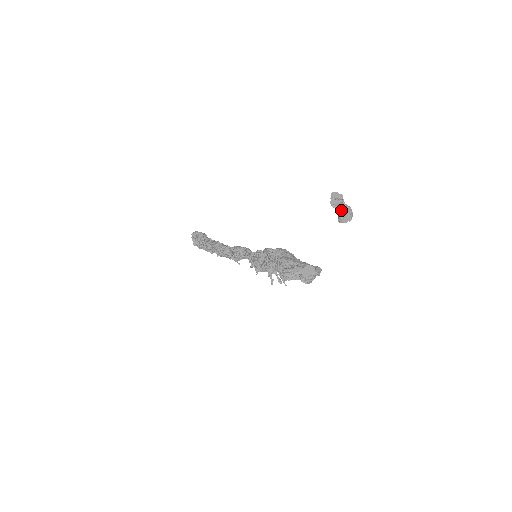
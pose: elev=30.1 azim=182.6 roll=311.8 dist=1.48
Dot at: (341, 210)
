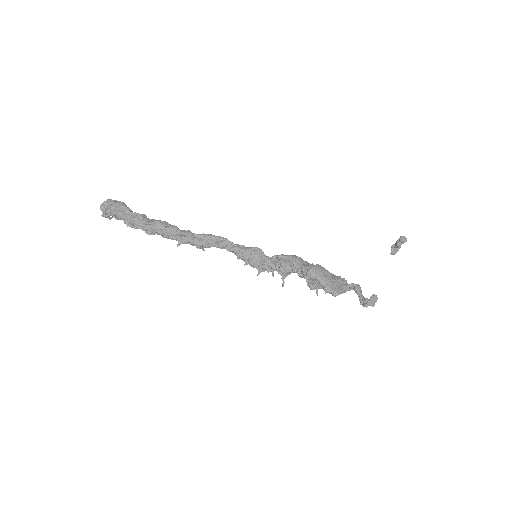
Dot at: occluded
